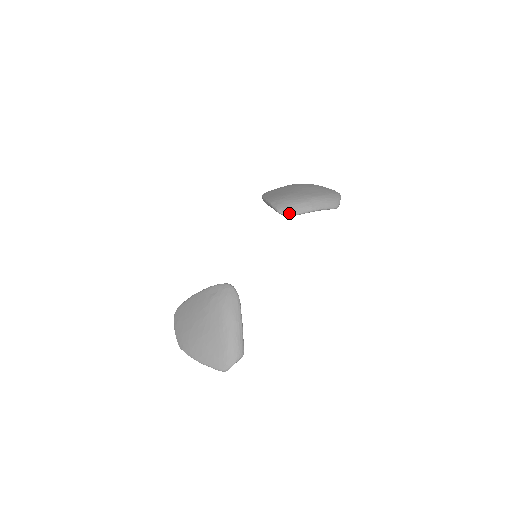
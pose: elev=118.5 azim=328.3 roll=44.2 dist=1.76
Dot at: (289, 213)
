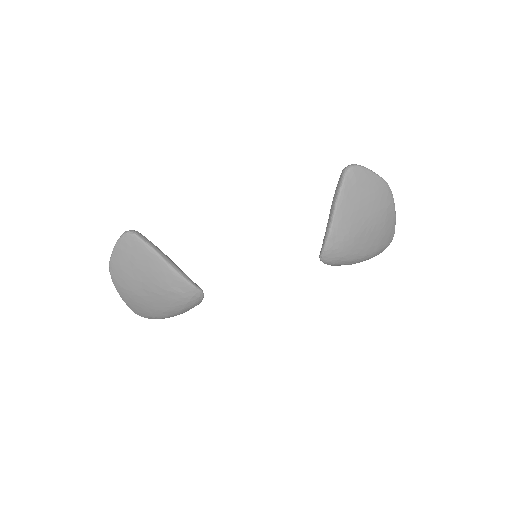
Dot at: occluded
